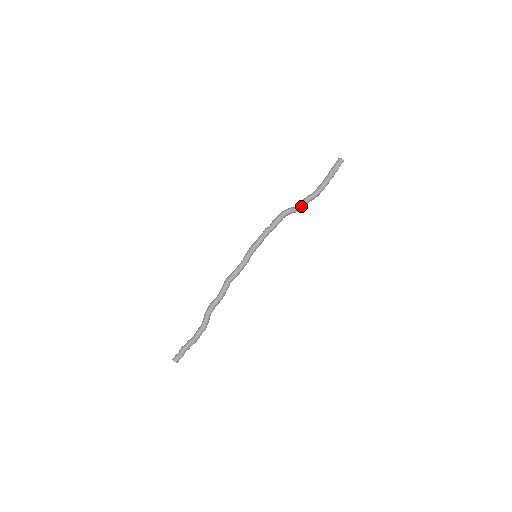
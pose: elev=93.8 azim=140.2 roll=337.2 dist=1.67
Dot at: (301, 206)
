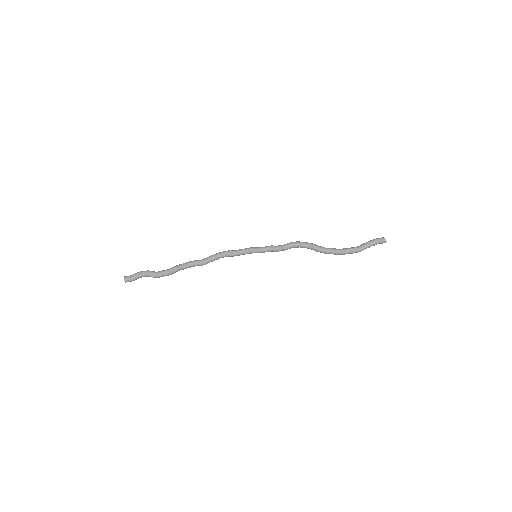
Dot at: (323, 247)
